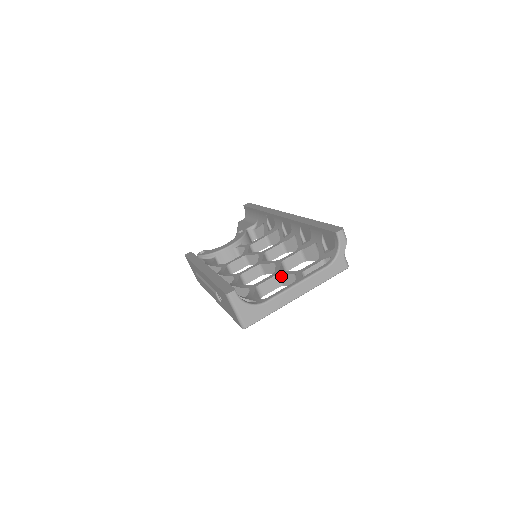
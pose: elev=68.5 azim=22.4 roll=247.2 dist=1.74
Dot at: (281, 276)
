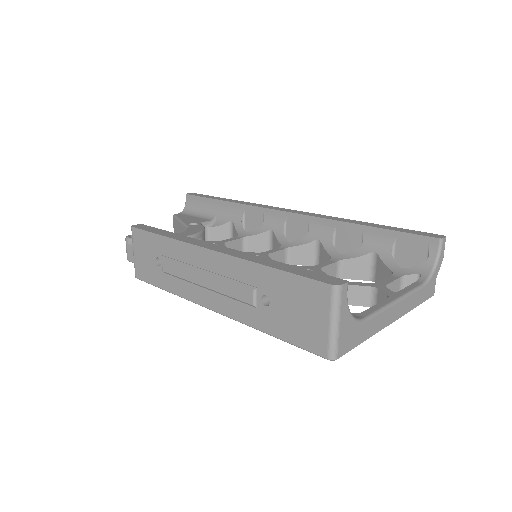
Dot at: occluded
